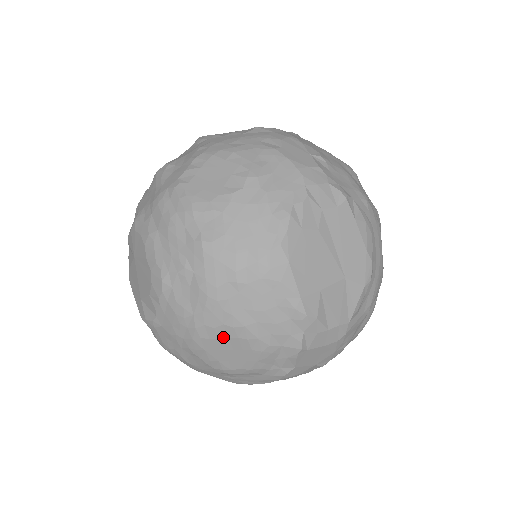
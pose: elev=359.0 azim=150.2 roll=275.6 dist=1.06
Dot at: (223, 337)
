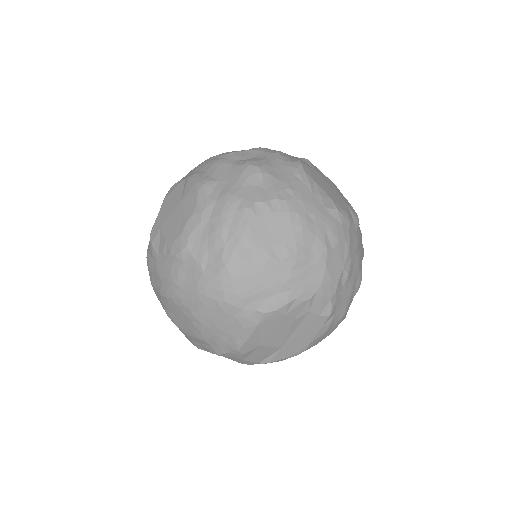
Dot at: (184, 312)
